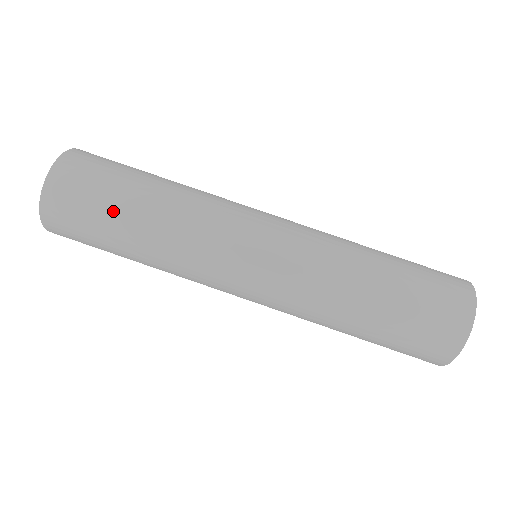
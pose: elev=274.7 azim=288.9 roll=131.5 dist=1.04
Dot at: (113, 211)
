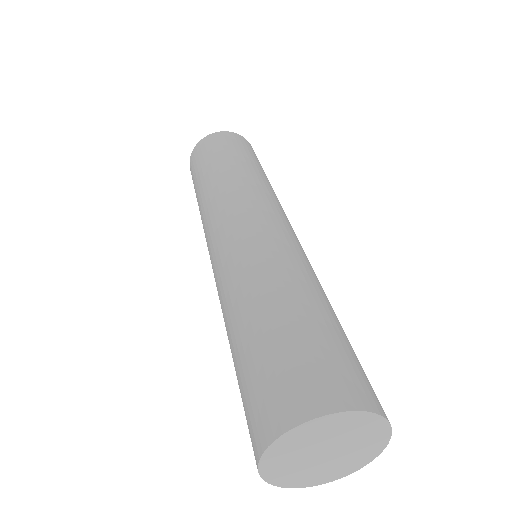
Dot at: (199, 176)
